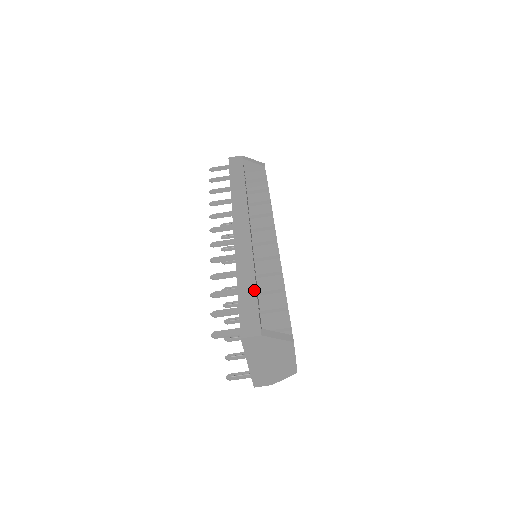
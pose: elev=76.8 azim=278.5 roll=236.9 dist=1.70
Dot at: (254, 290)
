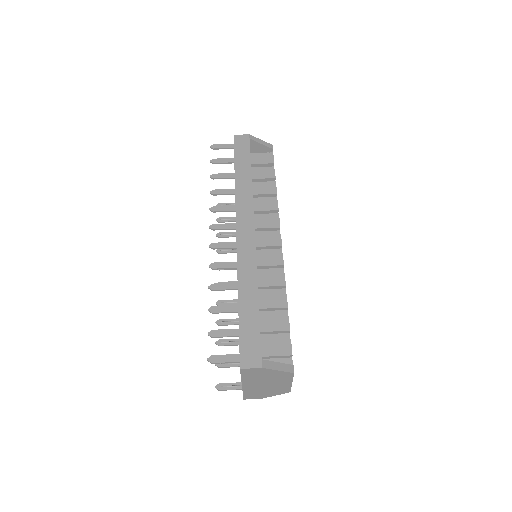
Dot at: (256, 311)
